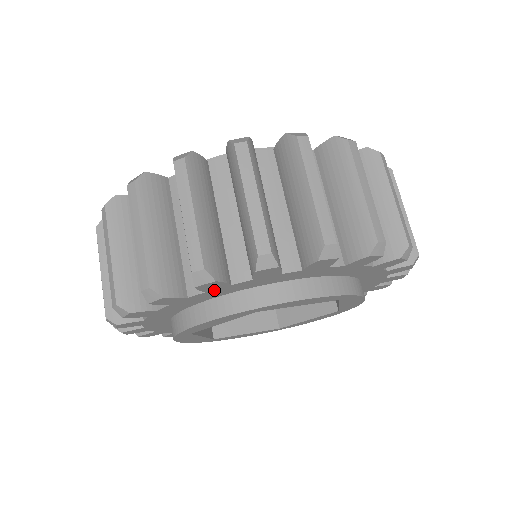
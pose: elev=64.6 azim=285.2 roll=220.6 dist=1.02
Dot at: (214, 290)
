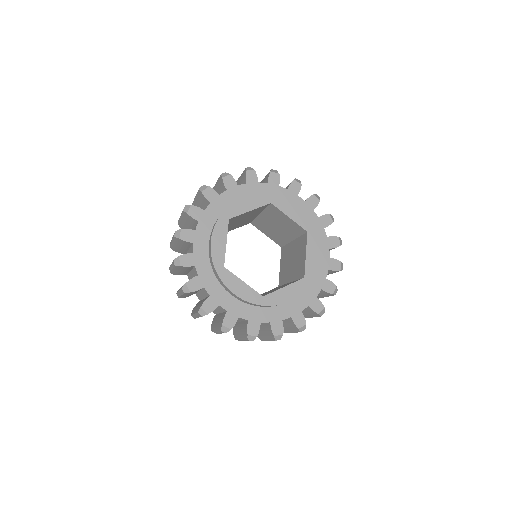
Dot at: (201, 219)
